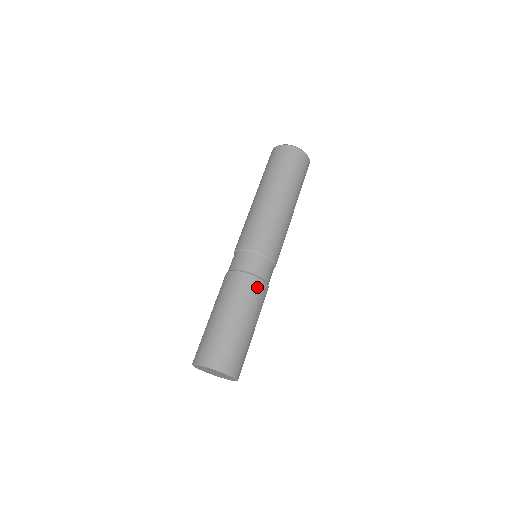
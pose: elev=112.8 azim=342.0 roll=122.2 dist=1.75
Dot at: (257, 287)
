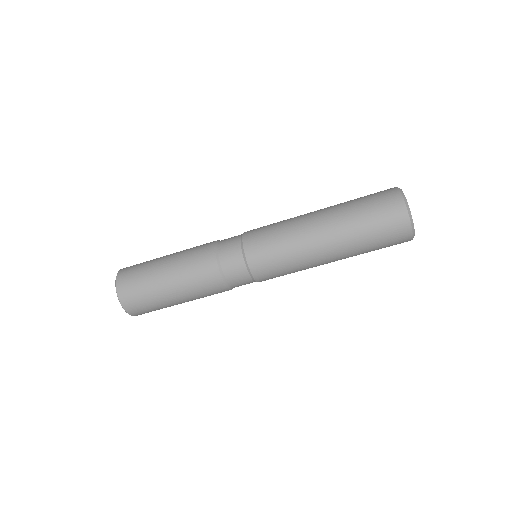
Dot at: (219, 291)
